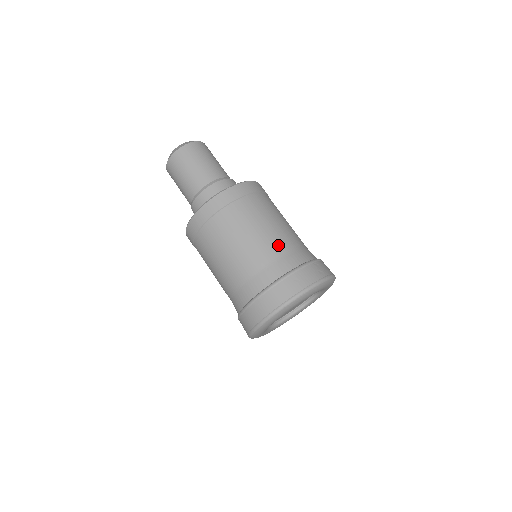
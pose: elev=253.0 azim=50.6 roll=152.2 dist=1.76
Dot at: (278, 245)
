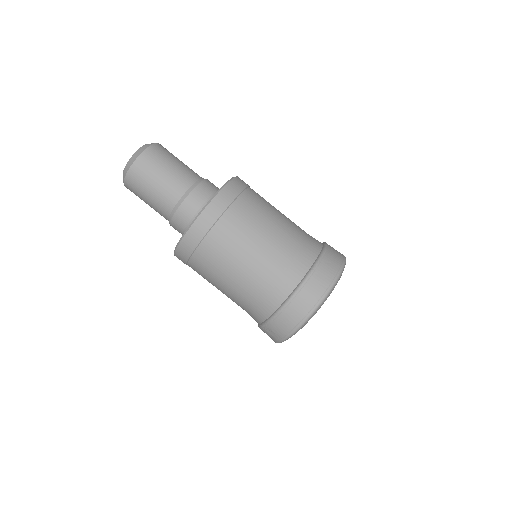
Dot at: (295, 234)
